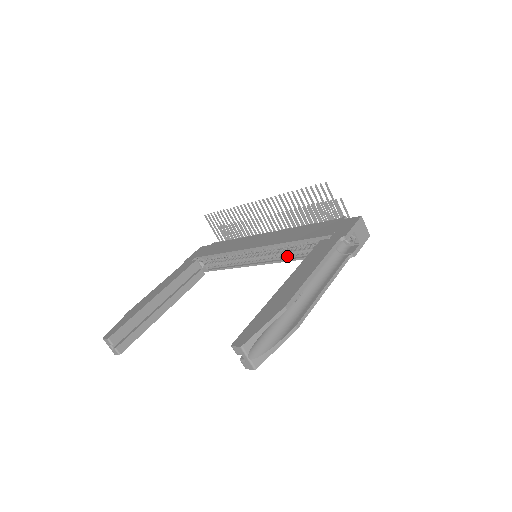
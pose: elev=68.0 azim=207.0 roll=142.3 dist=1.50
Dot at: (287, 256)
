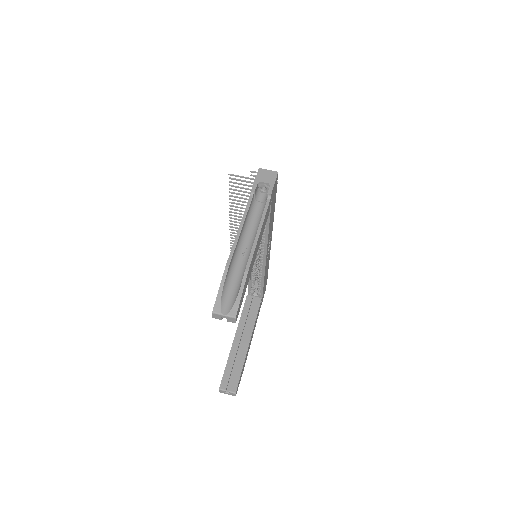
Dot at: (264, 236)
